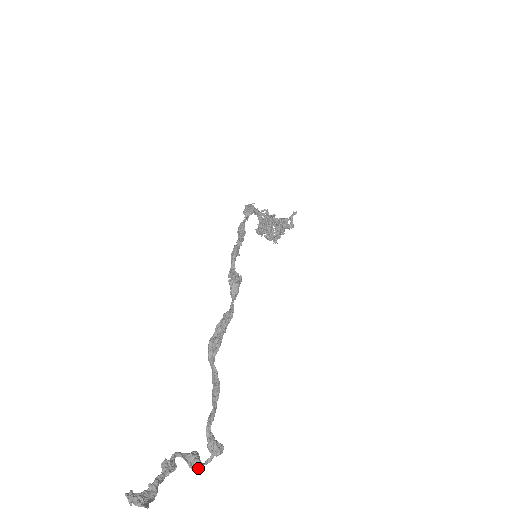
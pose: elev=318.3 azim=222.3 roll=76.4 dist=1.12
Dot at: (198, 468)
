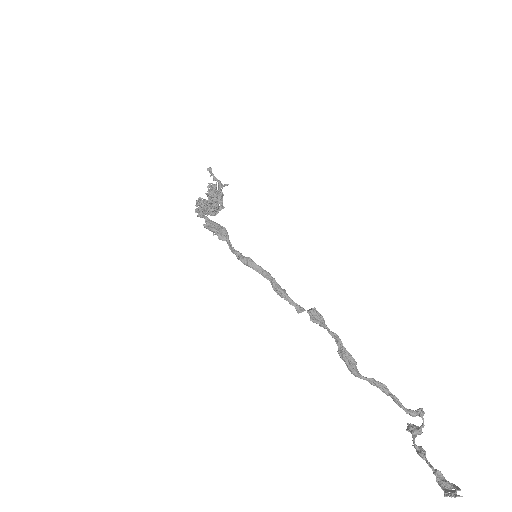
Dot at: (420, 430)
